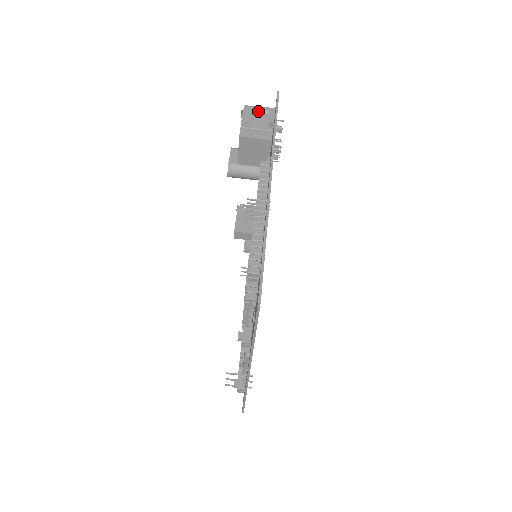
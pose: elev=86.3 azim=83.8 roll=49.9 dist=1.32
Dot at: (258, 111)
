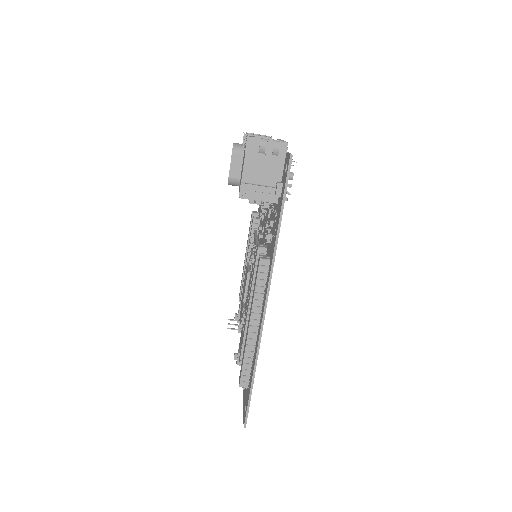
Dot at: (265, 148)
